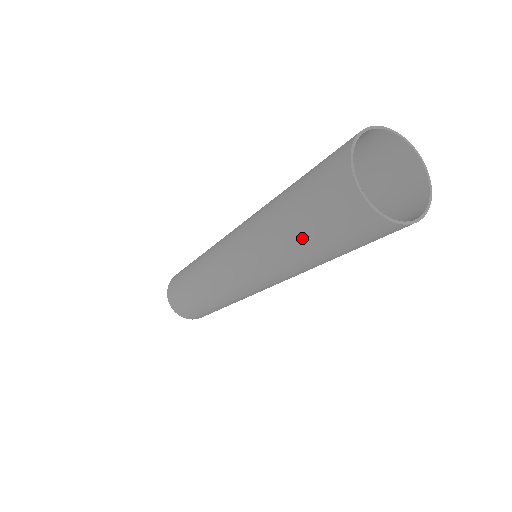
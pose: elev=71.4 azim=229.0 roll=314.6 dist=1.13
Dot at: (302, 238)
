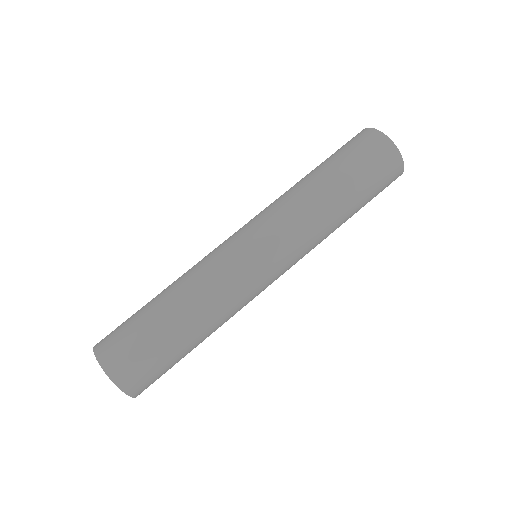
Dot at: (339, 175)
